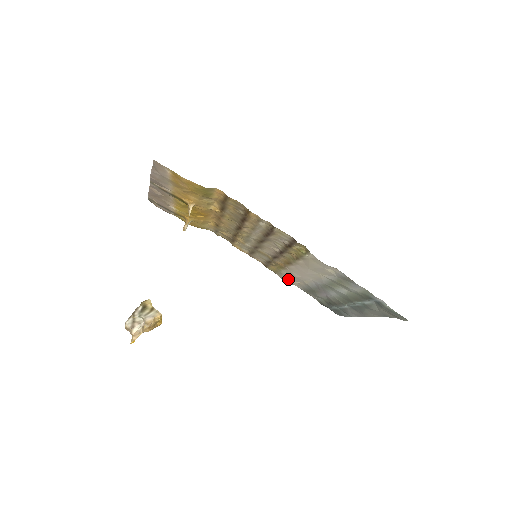
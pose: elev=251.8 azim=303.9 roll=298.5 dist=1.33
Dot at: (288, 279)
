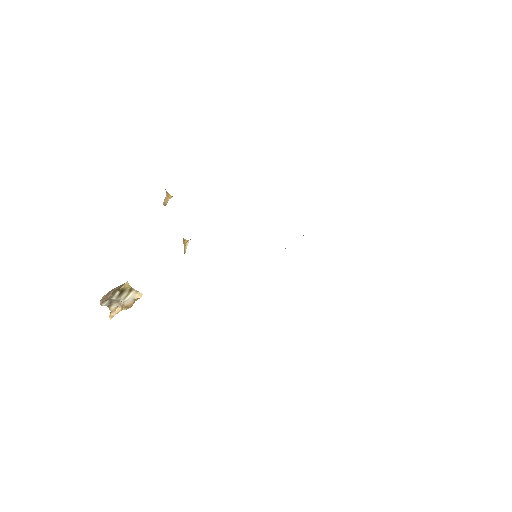
Dot at: occluded
